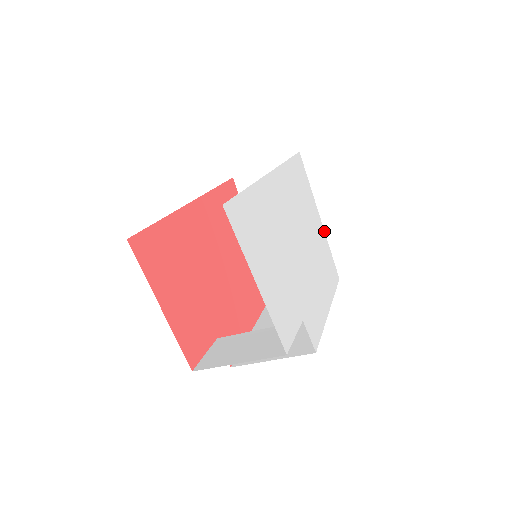
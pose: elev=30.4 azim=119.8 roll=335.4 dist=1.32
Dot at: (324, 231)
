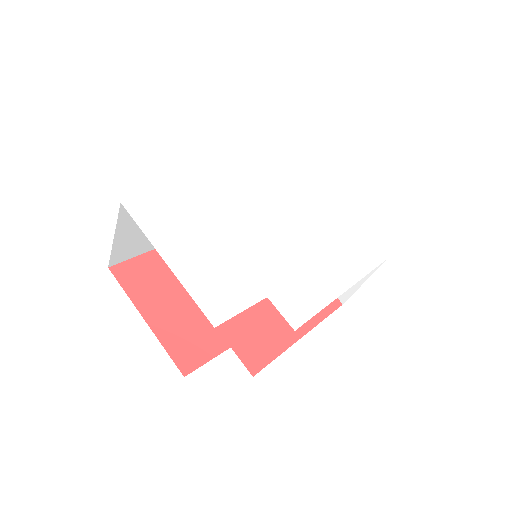
Dot at: (354, 212)
